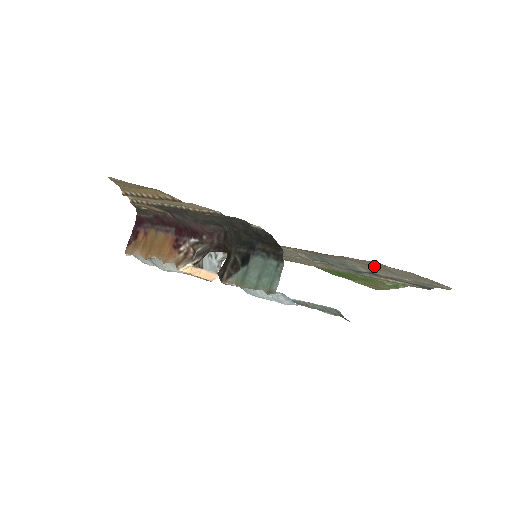
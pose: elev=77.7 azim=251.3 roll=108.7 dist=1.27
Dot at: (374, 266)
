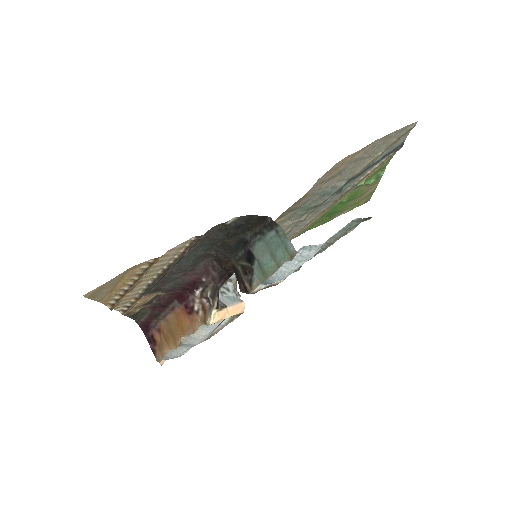
Dot at: (346, 168)
